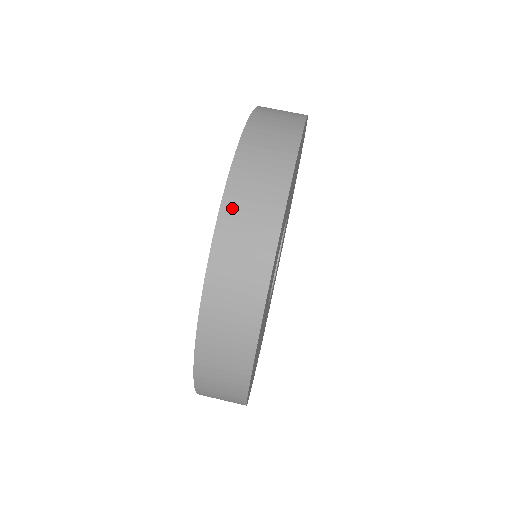
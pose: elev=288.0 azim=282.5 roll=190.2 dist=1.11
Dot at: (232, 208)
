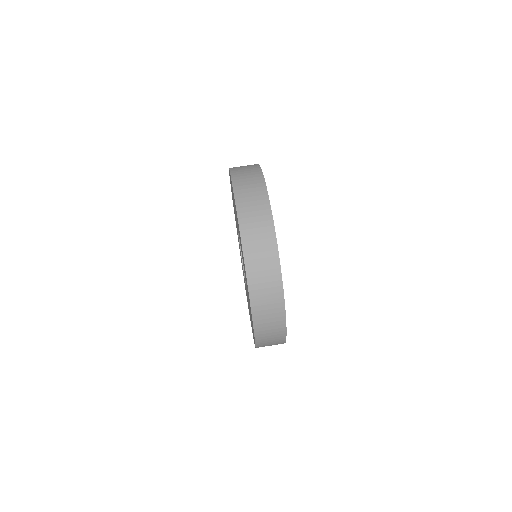
Dot at: (239, 186)
